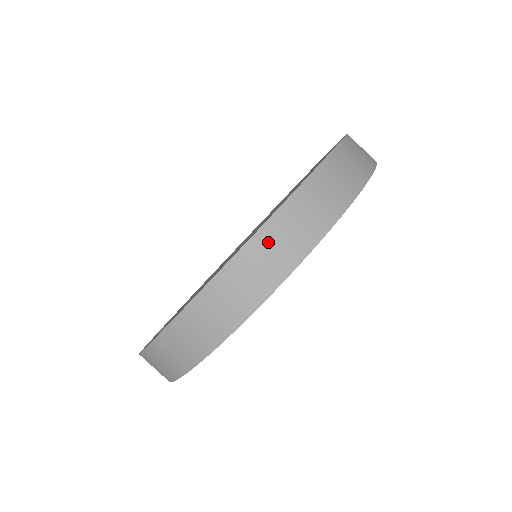
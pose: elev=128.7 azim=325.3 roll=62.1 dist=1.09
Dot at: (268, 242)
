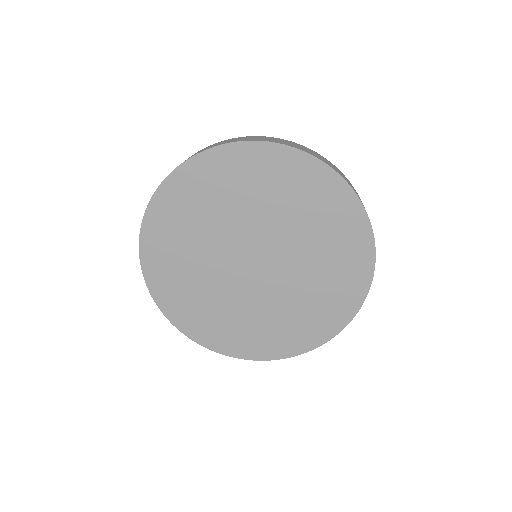
Dot at: occluded
